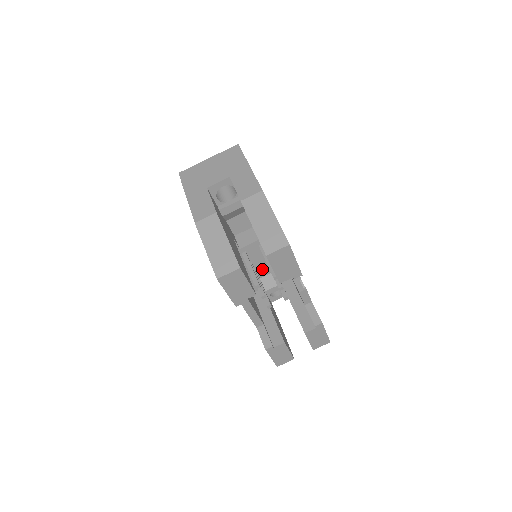
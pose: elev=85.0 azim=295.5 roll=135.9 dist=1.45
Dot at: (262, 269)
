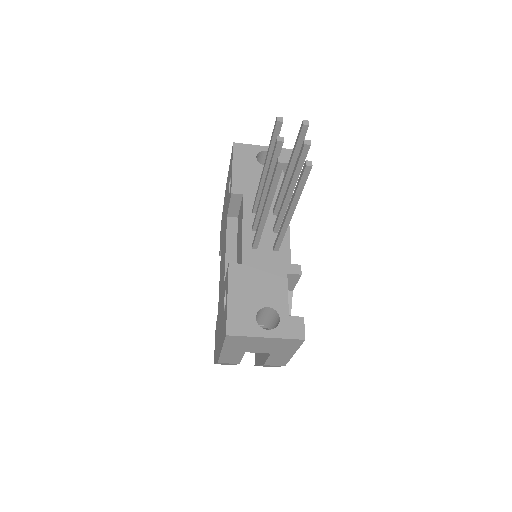
Dot at: occluded
